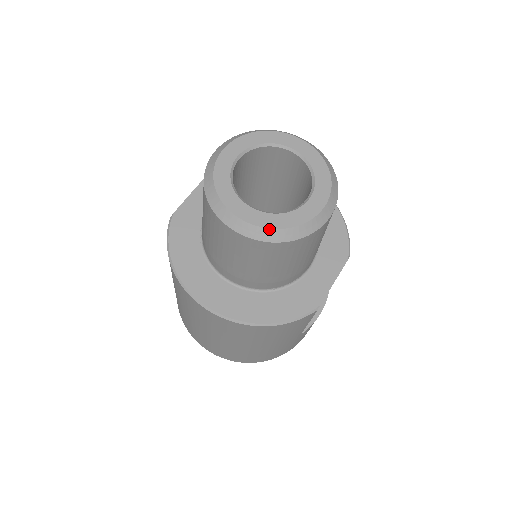
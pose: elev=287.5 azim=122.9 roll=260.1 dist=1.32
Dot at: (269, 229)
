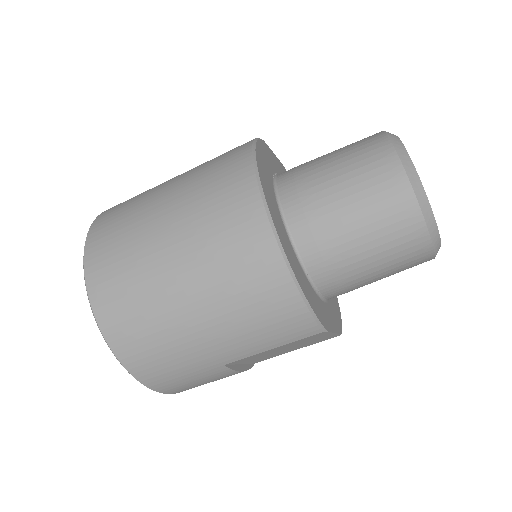
Dot at: occluded
